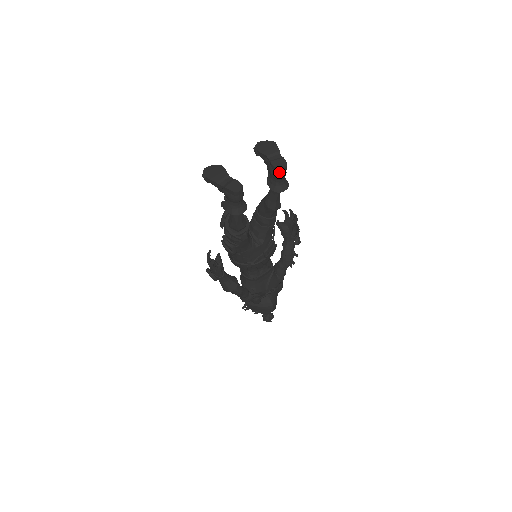
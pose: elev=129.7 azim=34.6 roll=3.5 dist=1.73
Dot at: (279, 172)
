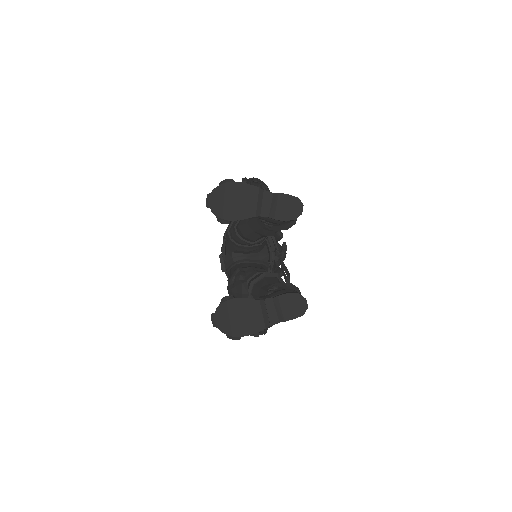
Dot at: (297, 217)
